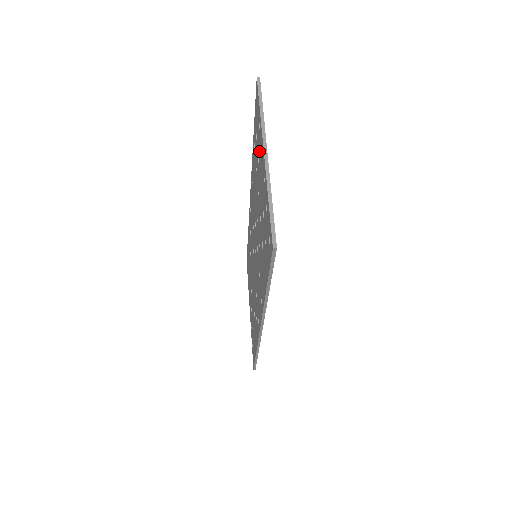
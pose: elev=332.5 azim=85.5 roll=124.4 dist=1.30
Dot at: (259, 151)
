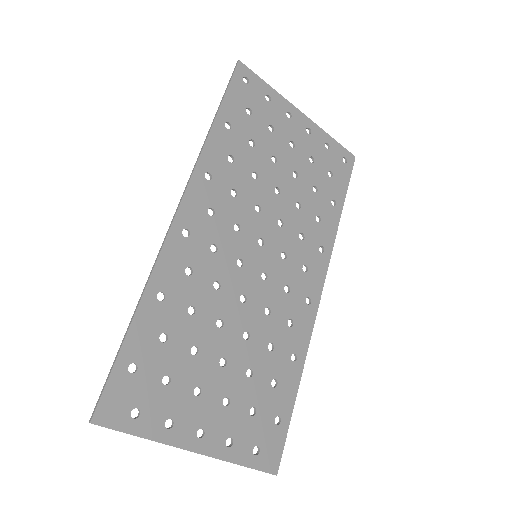
Dot at: (312, 151)
